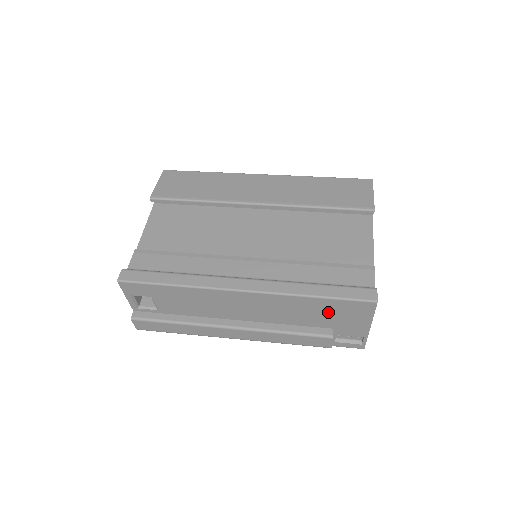
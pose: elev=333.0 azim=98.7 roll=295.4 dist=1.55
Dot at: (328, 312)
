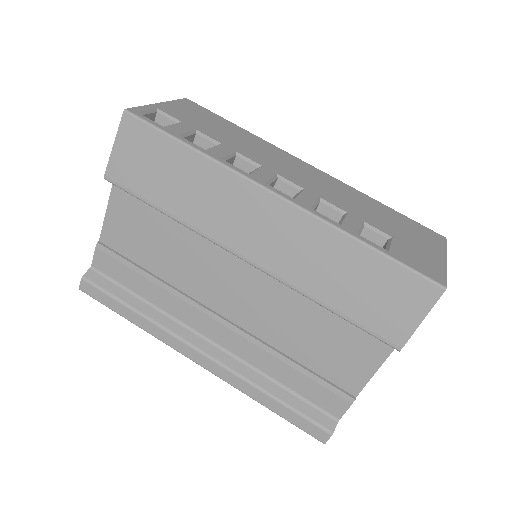
Dot at: occluded
